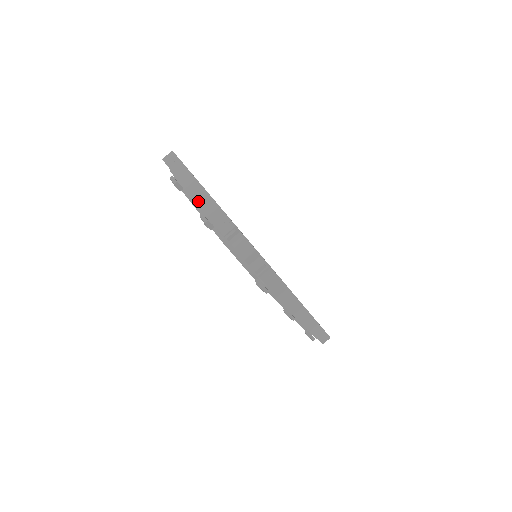
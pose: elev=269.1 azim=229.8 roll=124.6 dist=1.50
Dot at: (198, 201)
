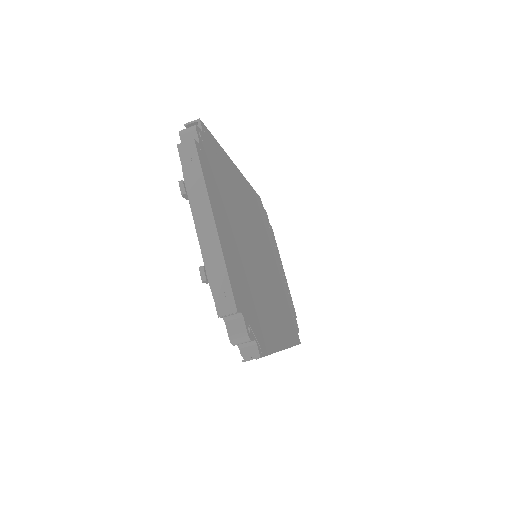
Dot at: (203, 245)
